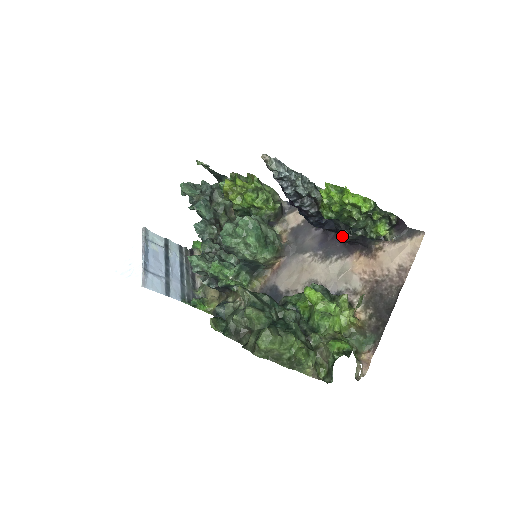
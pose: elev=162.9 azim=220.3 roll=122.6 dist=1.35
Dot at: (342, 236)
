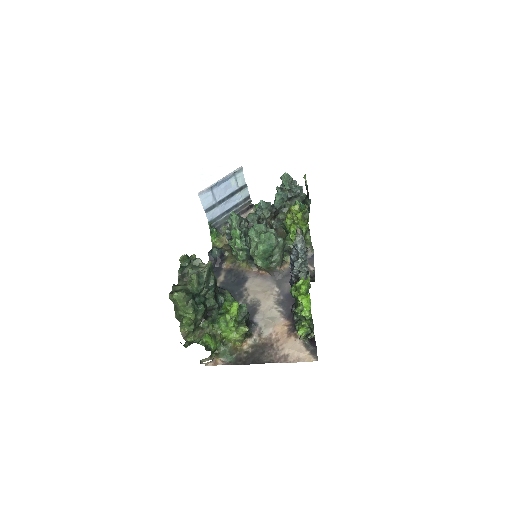
Dot at: (292, 307)
